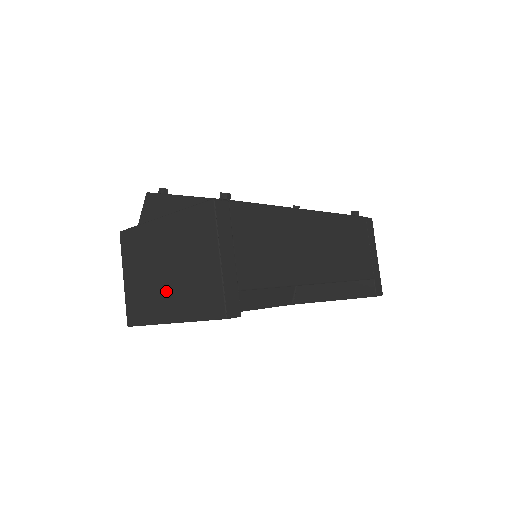
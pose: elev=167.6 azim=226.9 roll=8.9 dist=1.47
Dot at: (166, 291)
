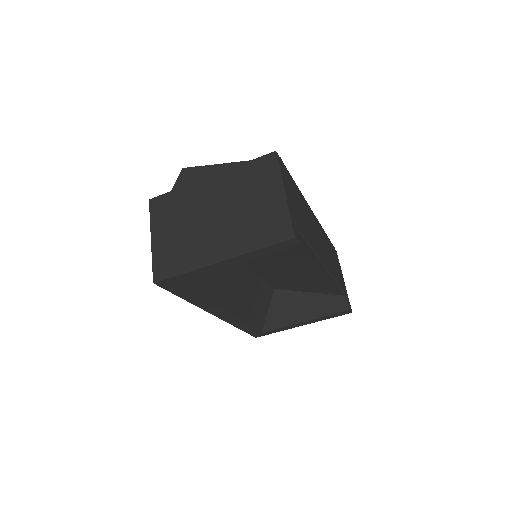
Dot at: (215, 234)
